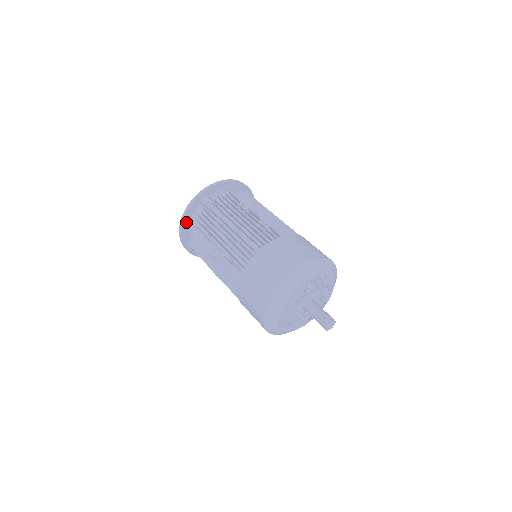
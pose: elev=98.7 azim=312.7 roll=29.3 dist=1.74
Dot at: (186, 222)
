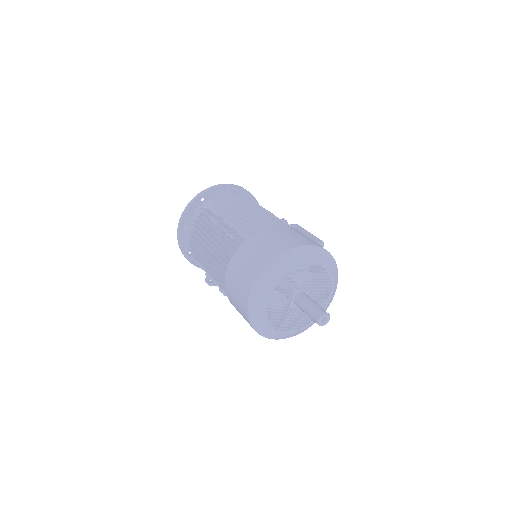
Dot at: (188, 253)
